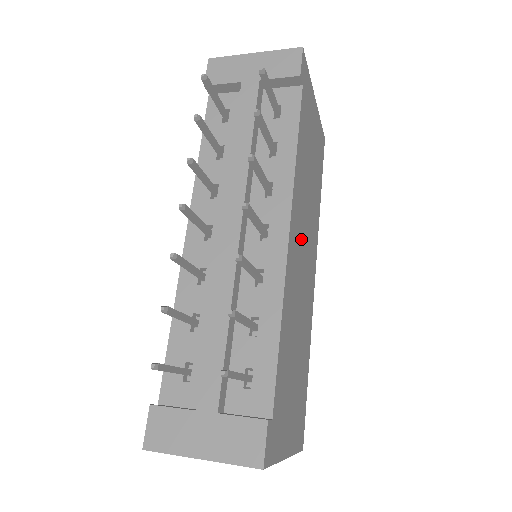
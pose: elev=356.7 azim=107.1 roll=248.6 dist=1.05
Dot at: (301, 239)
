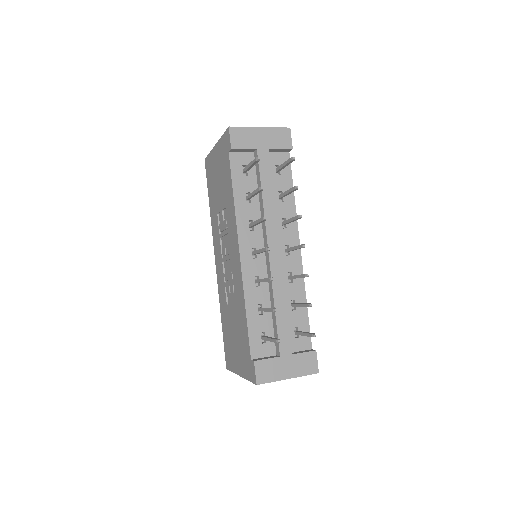
Dot at: occluded
